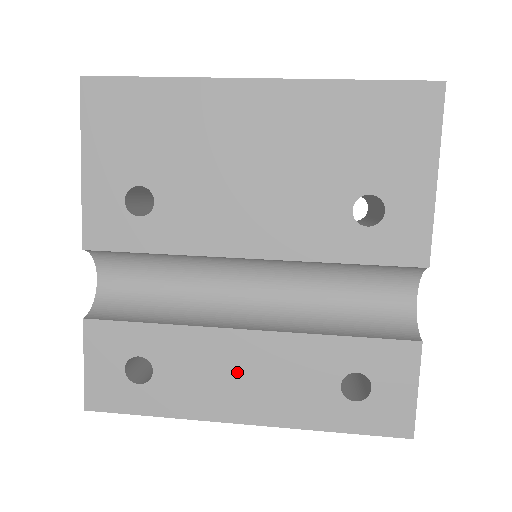
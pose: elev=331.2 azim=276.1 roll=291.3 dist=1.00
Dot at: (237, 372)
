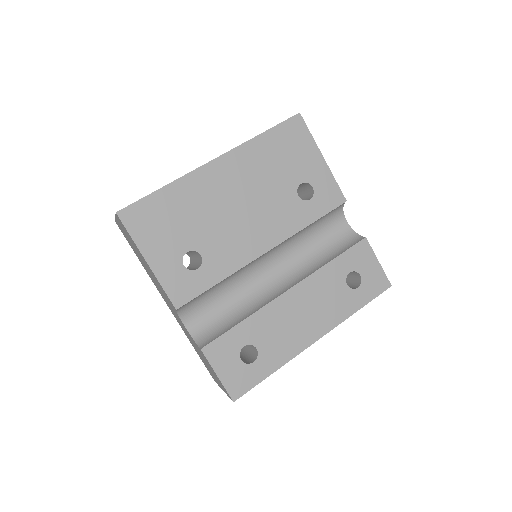
Dot at: (298, 315)
